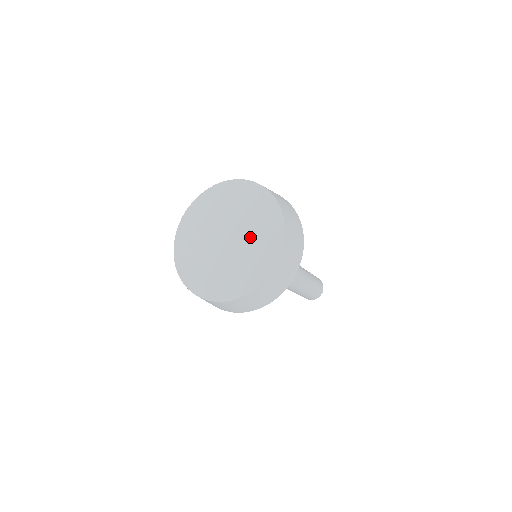
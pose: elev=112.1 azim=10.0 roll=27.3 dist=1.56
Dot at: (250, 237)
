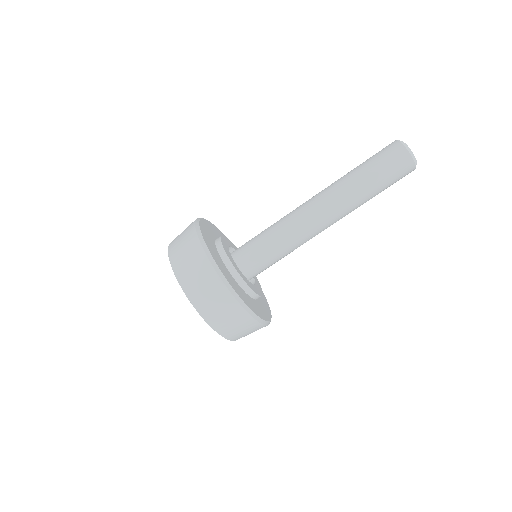
Dot at: occluded
